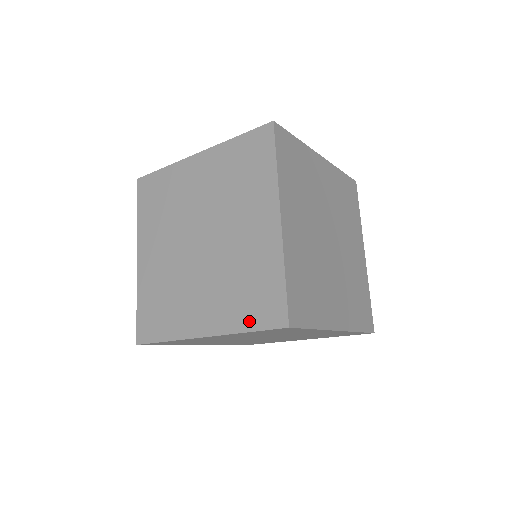
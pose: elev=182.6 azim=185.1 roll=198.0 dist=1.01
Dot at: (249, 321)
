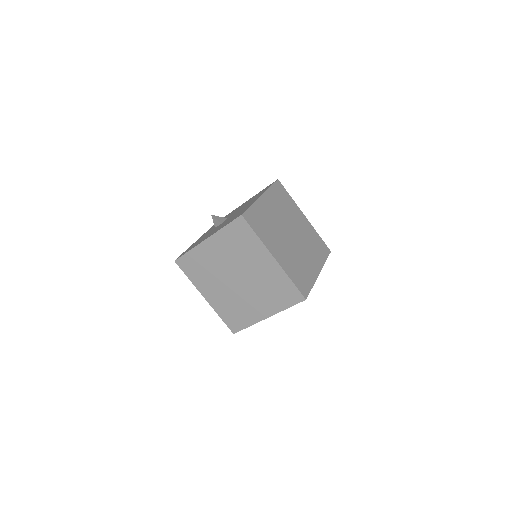
Dot at: (286, 304)
